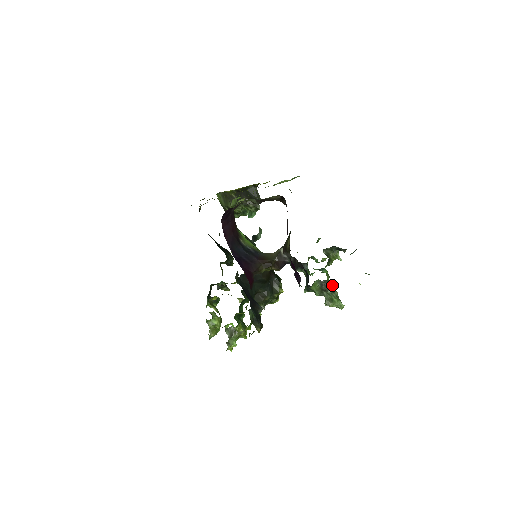
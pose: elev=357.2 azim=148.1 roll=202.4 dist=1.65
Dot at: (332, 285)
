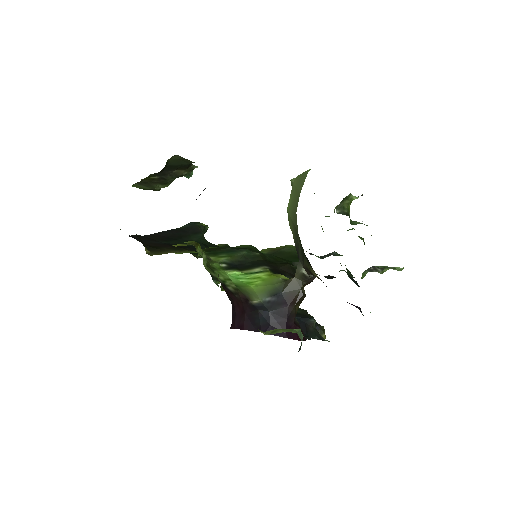
Dot at: occluded
